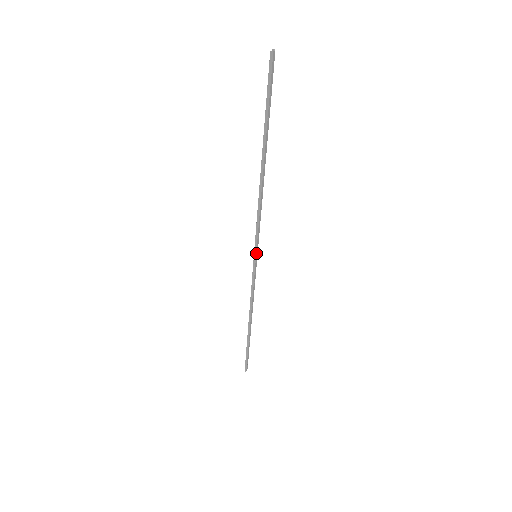
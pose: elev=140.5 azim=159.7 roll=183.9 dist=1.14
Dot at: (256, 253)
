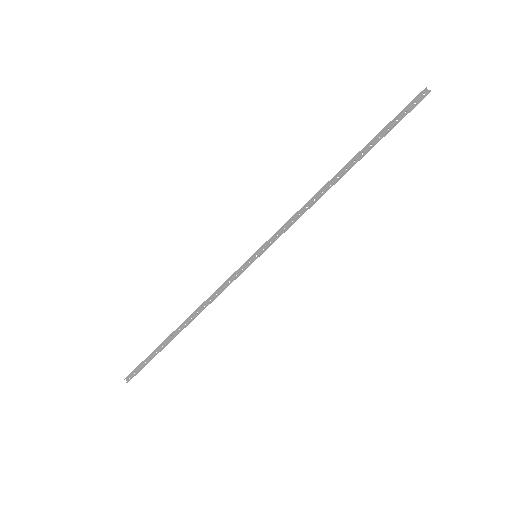
Dot at: (261, 253)
